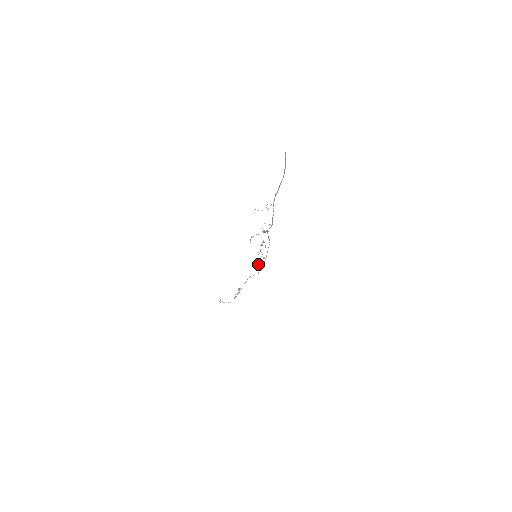
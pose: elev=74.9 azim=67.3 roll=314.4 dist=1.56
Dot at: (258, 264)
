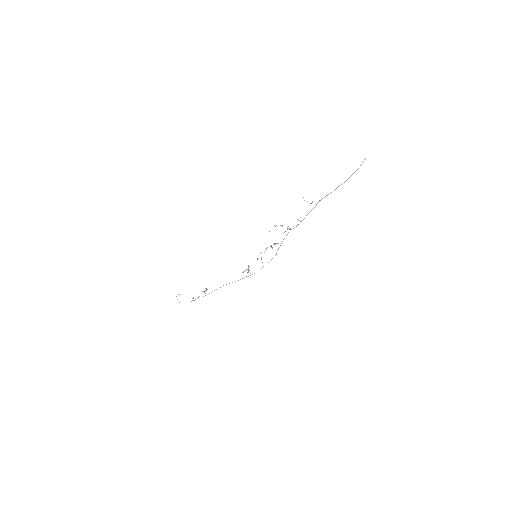
Dot at: (248, 270)
